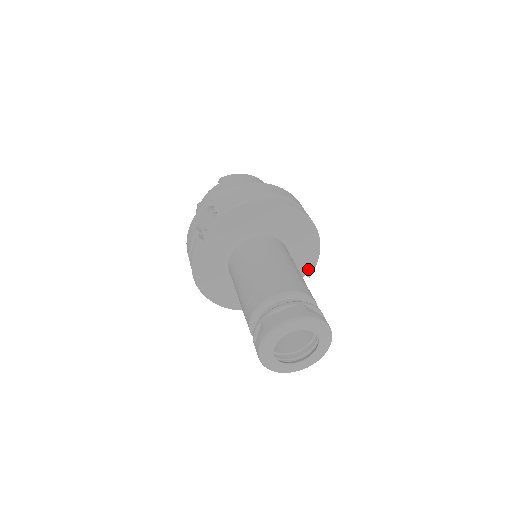
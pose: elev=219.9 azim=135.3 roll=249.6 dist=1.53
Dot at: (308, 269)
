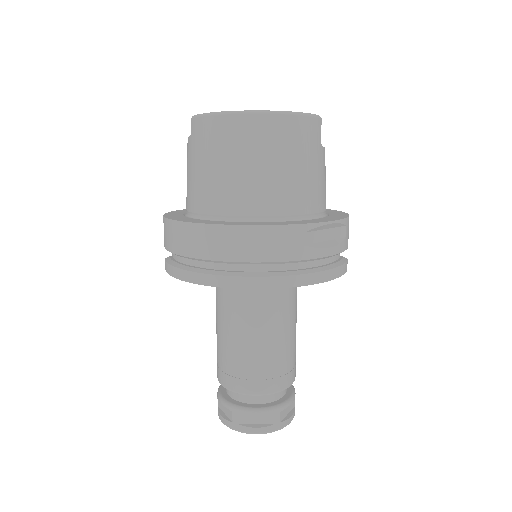
Dot at: occluded
